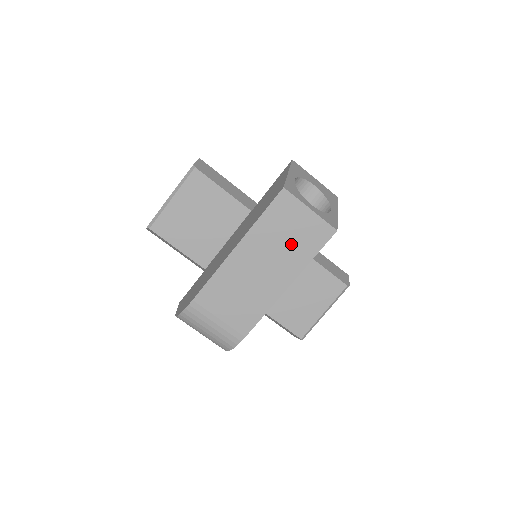
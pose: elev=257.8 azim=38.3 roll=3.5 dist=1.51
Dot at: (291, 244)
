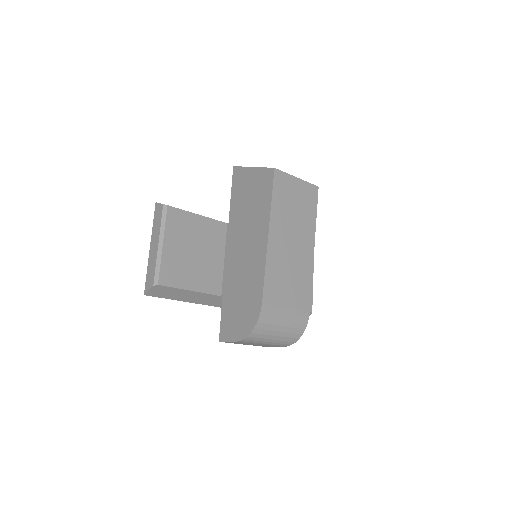
Dot at: (299, 212)
